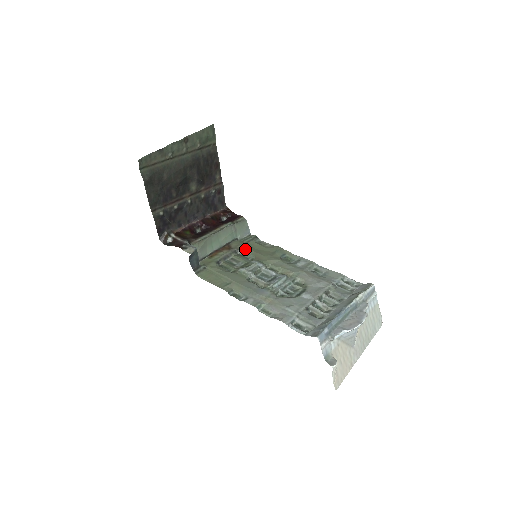
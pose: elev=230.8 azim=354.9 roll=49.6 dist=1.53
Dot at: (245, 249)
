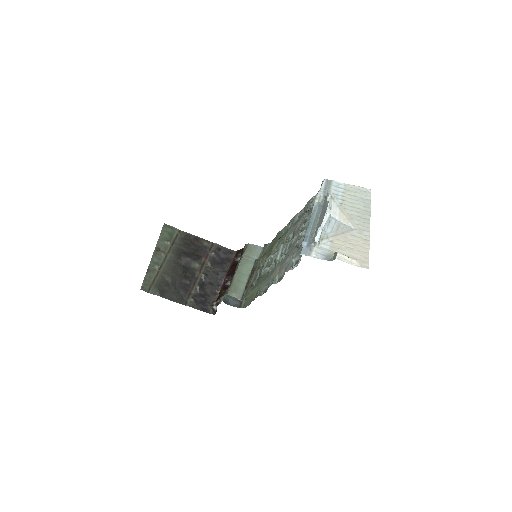
Dot at: (262, 260)
